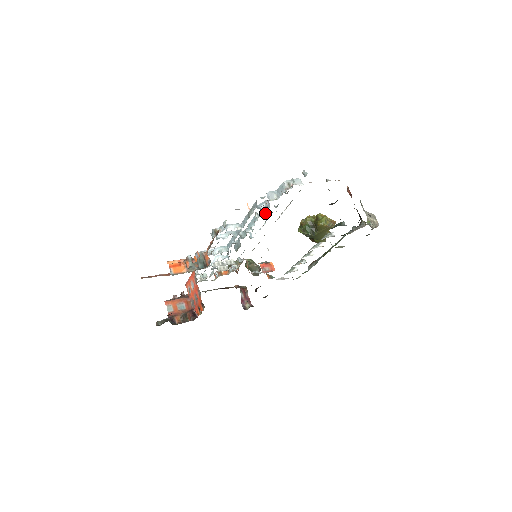
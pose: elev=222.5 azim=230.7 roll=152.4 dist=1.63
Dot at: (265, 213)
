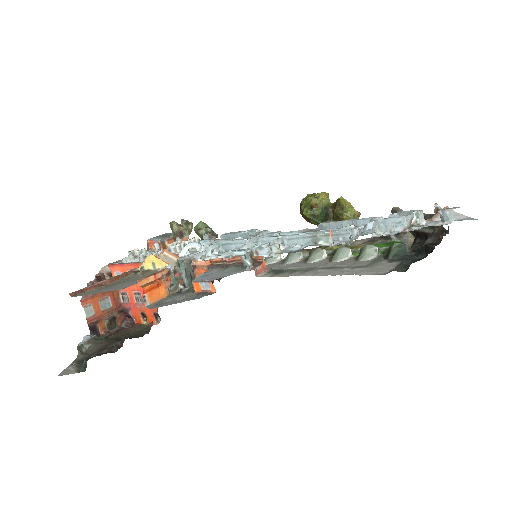
Dot at: occluded
